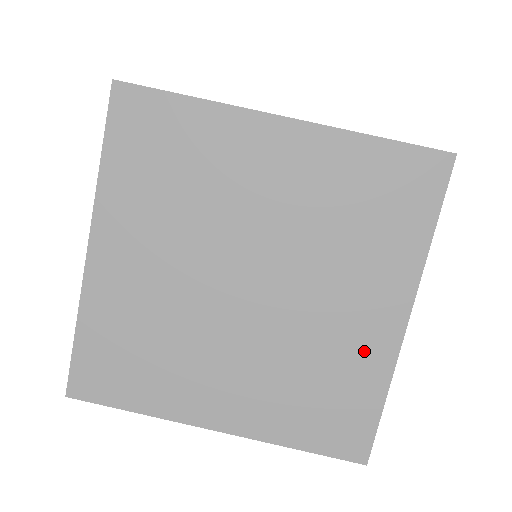
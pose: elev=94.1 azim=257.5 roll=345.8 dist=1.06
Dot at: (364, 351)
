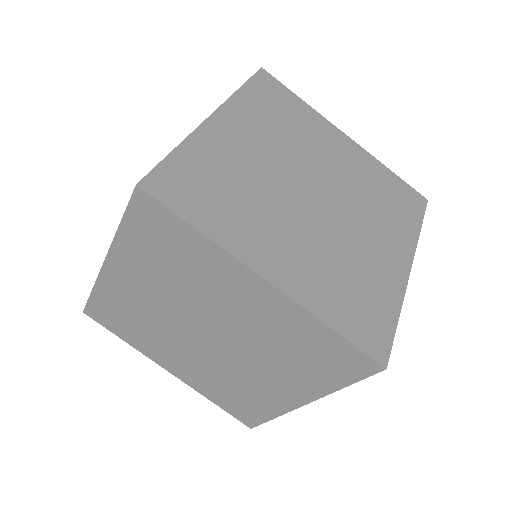
Dot at: (270, 398)
